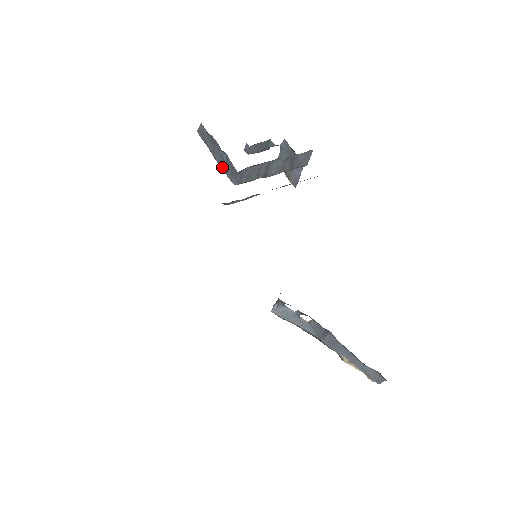
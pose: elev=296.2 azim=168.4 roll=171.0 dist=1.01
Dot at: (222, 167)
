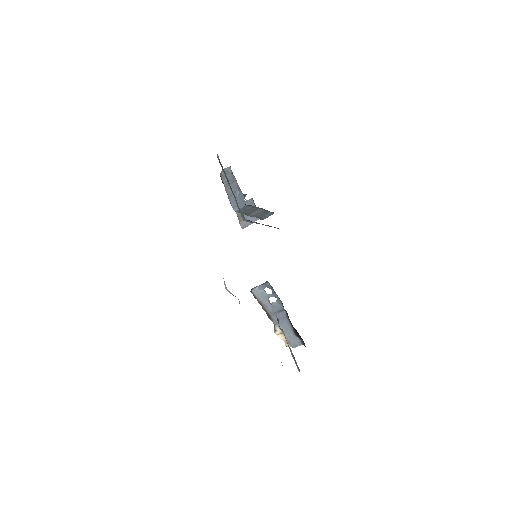
Dot at: (230, 197)
